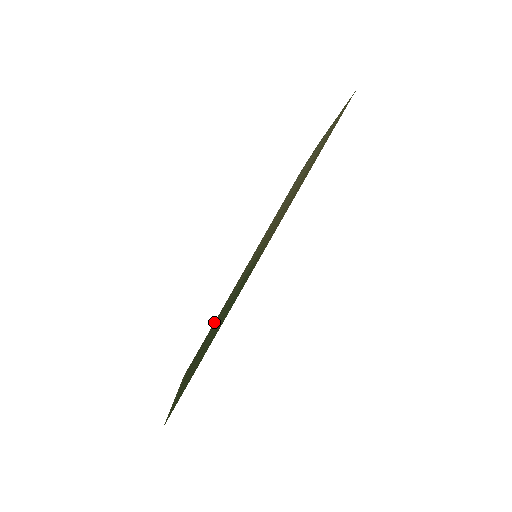
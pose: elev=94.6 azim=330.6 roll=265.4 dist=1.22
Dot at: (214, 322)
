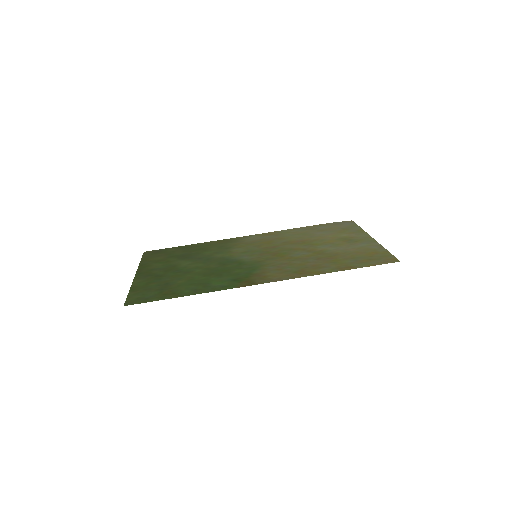
Dot at: (192, 244)
